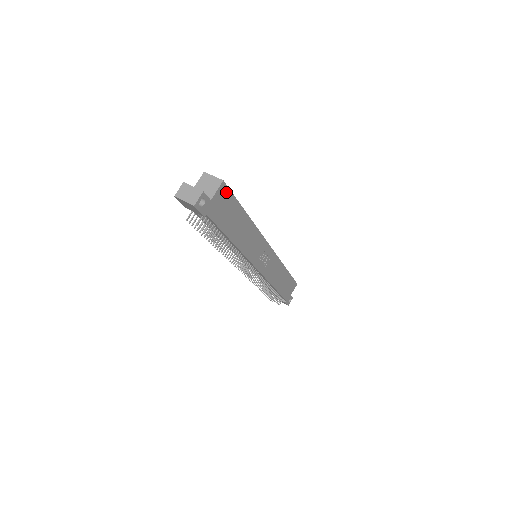
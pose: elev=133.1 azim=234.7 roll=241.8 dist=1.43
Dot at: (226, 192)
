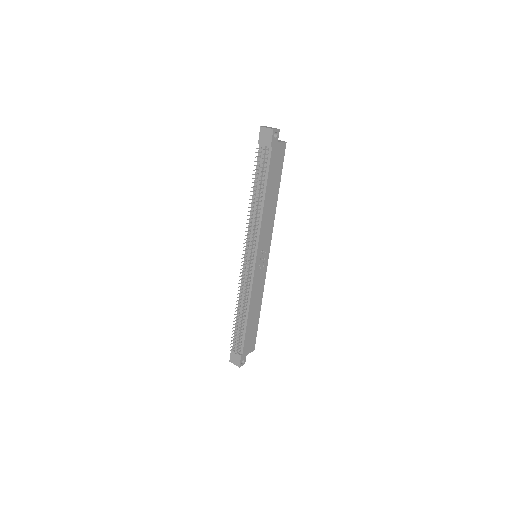
Dot at: (283, 153)
